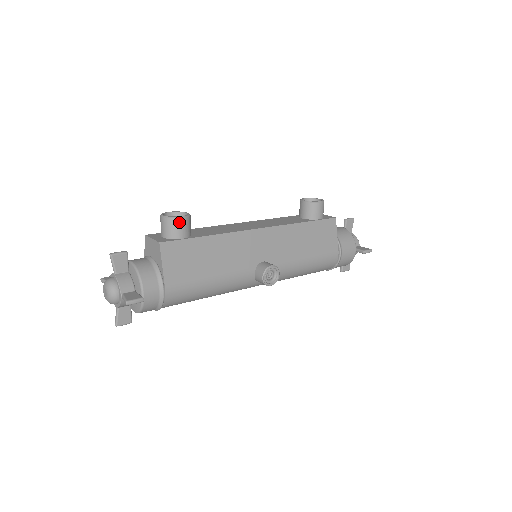
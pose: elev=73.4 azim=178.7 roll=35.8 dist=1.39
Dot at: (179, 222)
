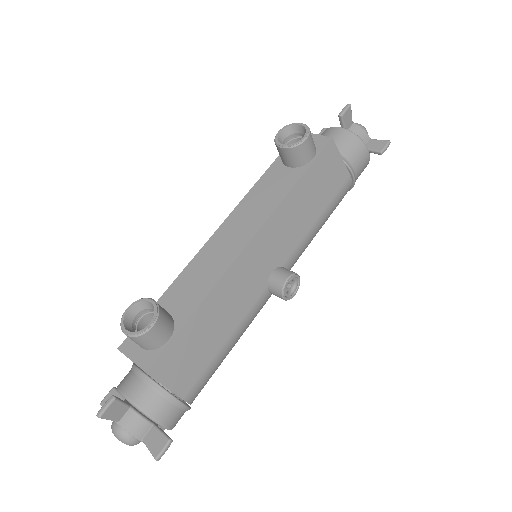
Dot at: (152, 333)
